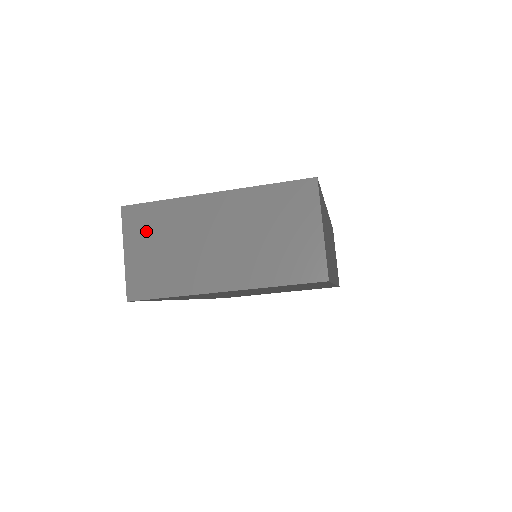
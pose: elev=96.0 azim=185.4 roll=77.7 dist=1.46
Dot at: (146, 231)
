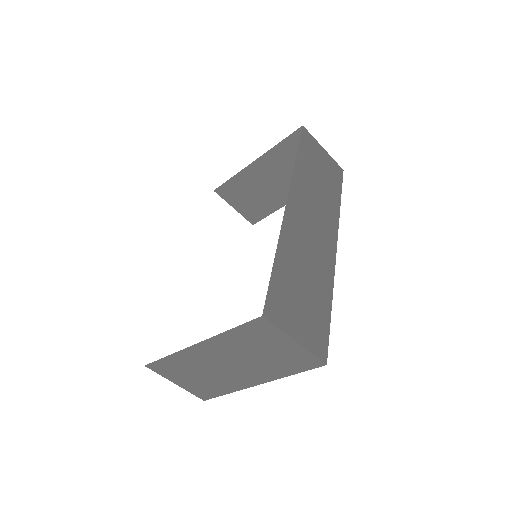
Dot at: (175, 372)
